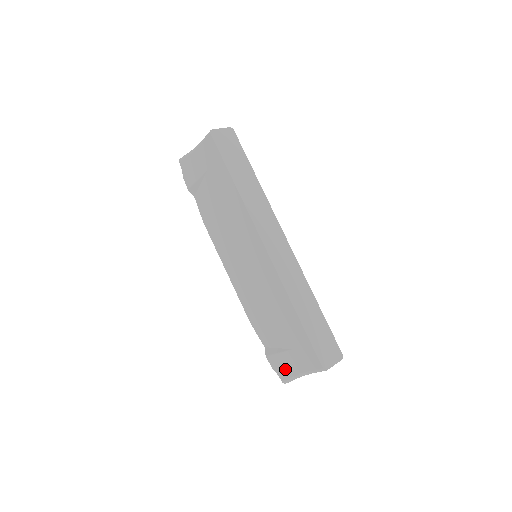
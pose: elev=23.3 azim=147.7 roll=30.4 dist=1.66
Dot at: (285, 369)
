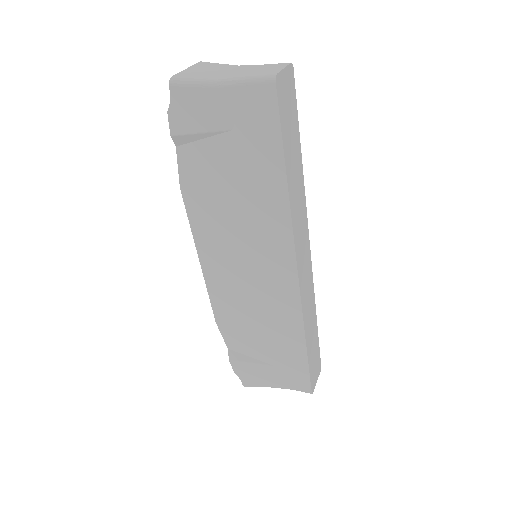
Dot at: (254, 378)
